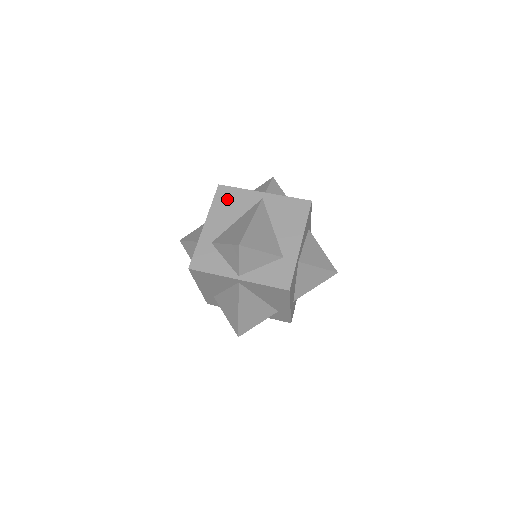
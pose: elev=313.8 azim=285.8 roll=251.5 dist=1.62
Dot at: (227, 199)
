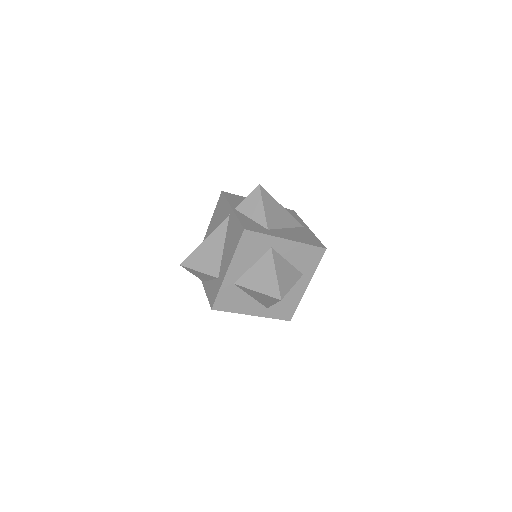
Dot at: (220, 208)
